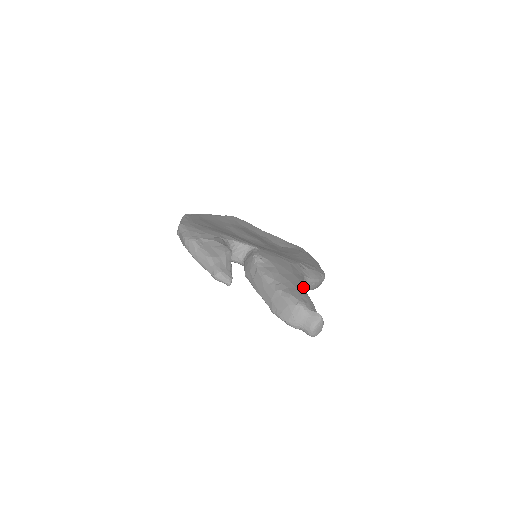
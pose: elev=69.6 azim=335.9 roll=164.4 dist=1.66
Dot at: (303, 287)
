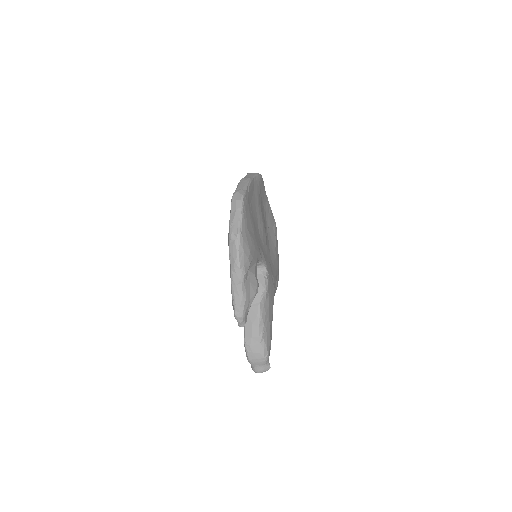
Dot at: occluded
